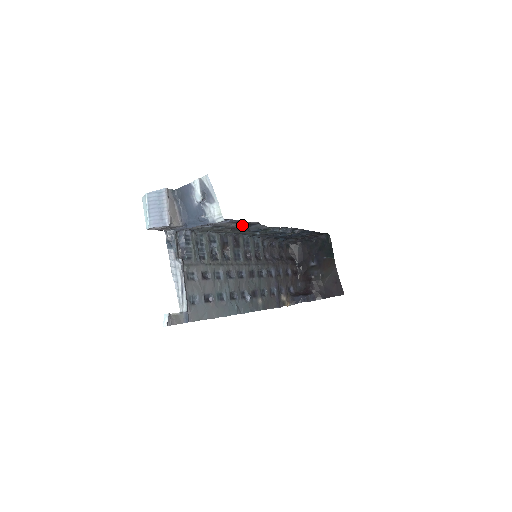
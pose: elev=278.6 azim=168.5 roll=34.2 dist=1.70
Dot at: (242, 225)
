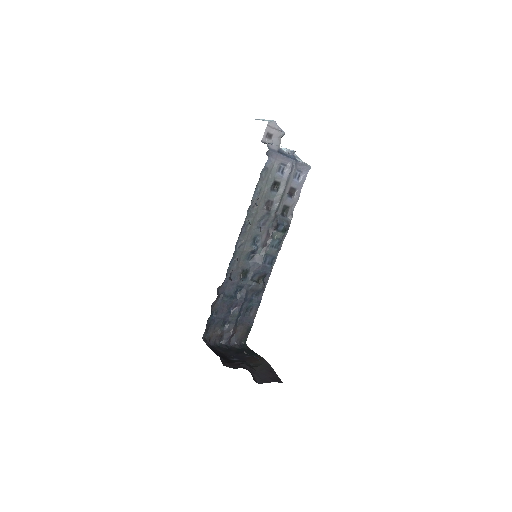
Dot at: (282, 205)
